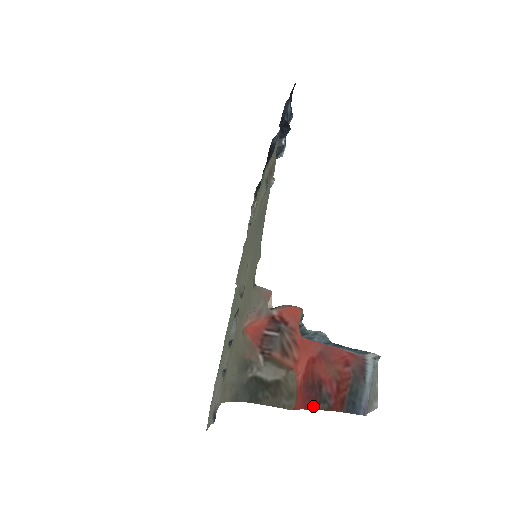
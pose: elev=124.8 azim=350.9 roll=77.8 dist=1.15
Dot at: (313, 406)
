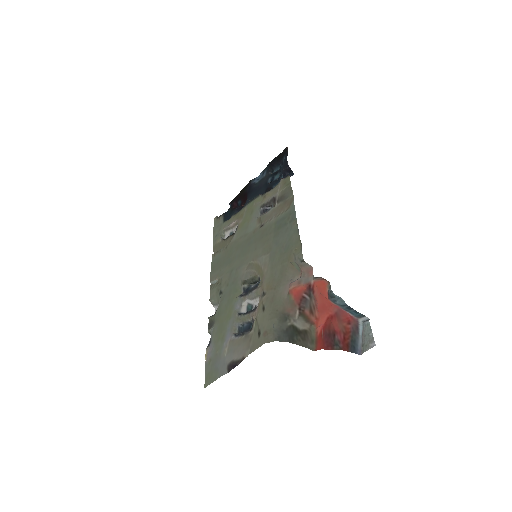
Dot at: (330, 347)
